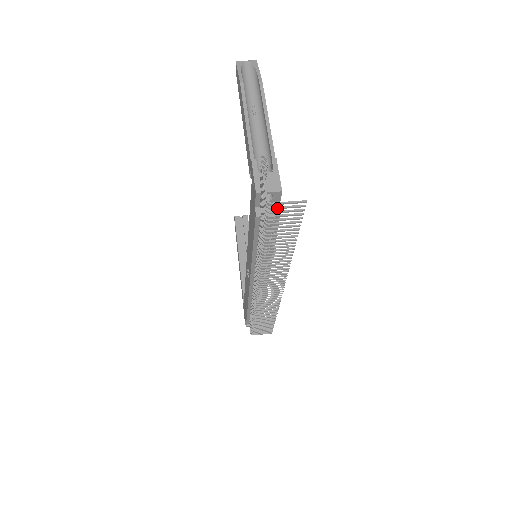
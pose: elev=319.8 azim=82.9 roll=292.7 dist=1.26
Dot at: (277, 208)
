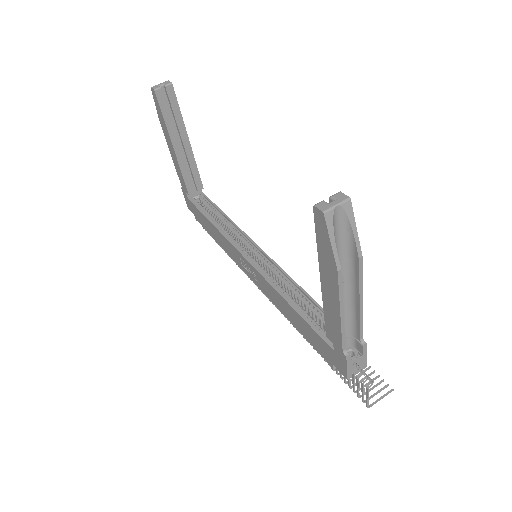
Dot at: occluded
